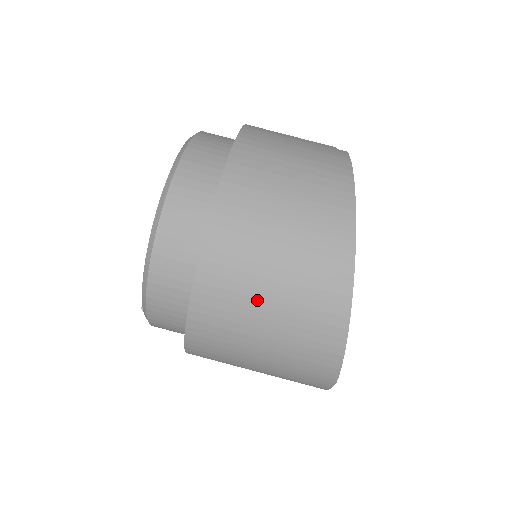
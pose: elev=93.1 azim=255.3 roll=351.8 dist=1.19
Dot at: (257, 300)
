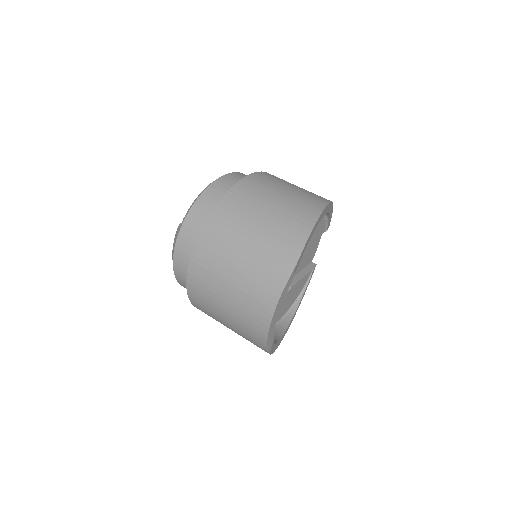
Dot at: (271, 195)
